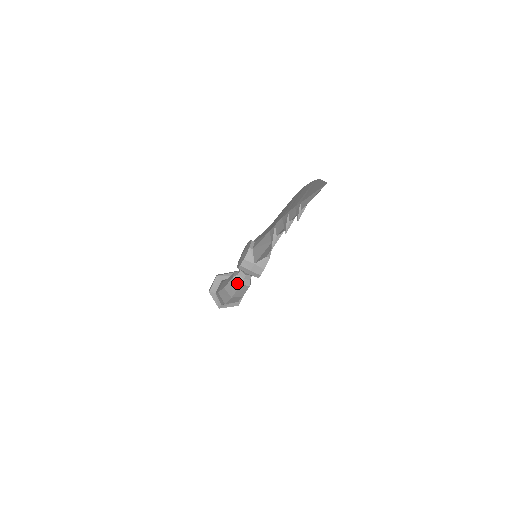
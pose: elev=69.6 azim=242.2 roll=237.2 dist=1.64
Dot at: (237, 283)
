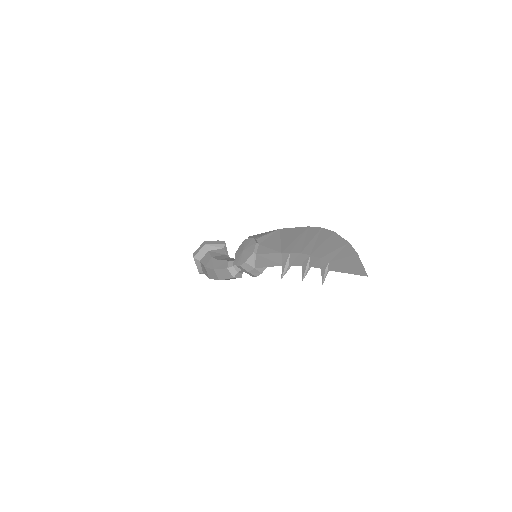
Dot at: (230, 274)
